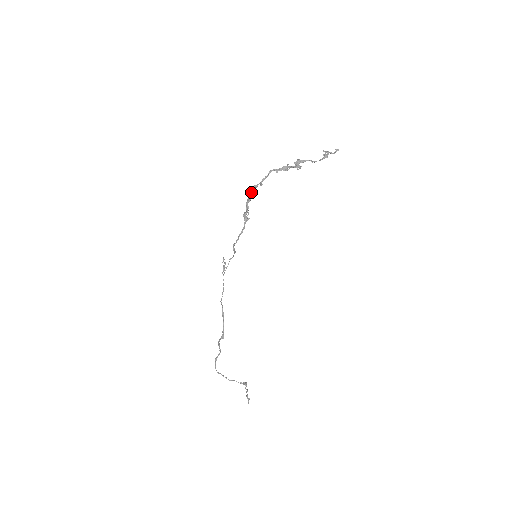
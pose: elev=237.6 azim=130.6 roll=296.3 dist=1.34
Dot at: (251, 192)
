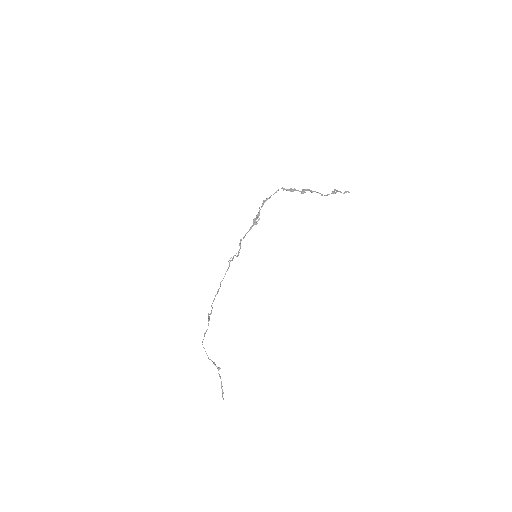
Dot at: occluded
